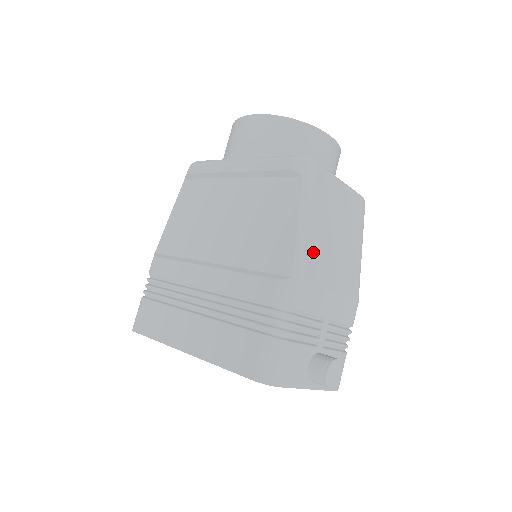
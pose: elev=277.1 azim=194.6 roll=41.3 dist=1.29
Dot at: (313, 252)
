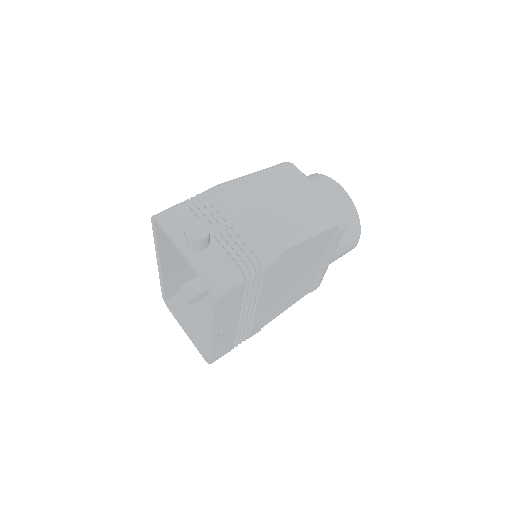
Dot at: (248, 185)
